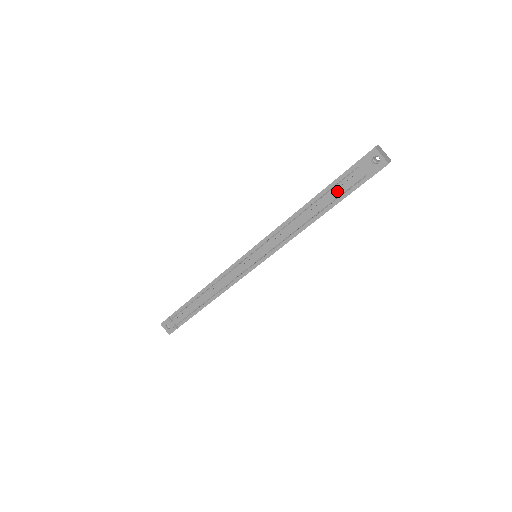
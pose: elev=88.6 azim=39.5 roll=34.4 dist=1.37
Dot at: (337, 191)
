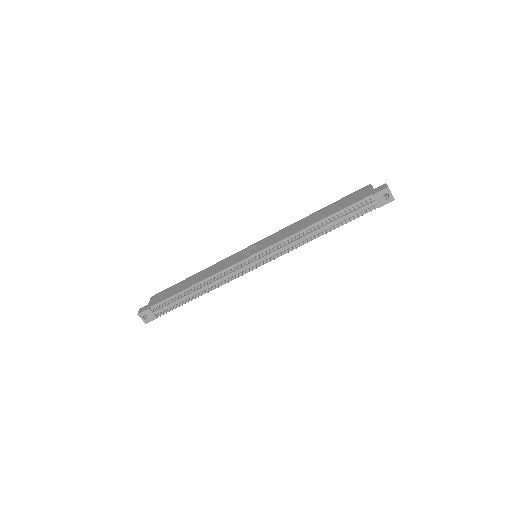
Dot at: (350, 214)
